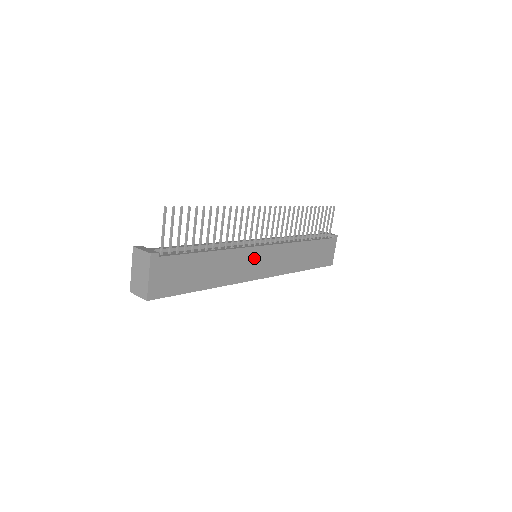
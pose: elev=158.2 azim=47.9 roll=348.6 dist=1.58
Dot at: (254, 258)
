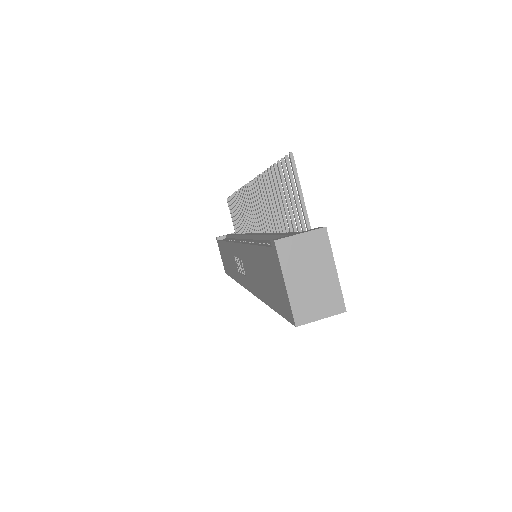
Dot at: occluded
